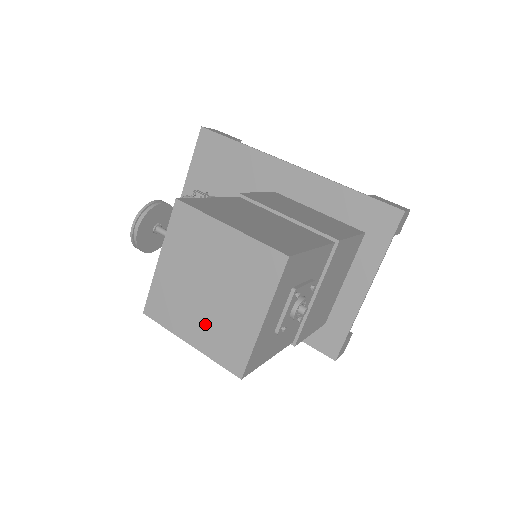
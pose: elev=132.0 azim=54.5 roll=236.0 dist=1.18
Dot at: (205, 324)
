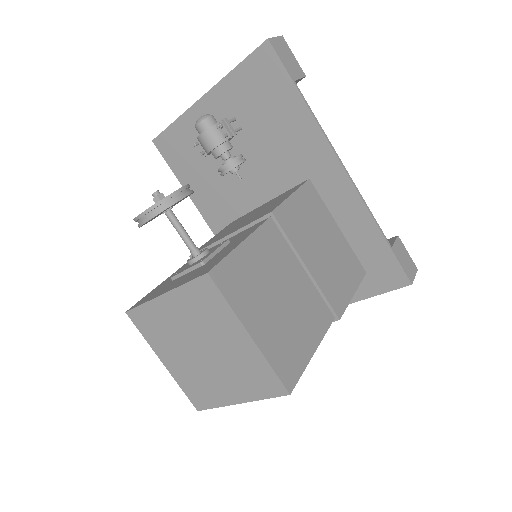
Dot at: (185, 365)
